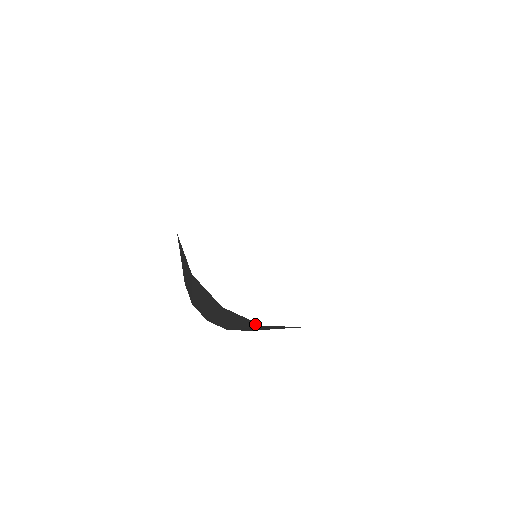
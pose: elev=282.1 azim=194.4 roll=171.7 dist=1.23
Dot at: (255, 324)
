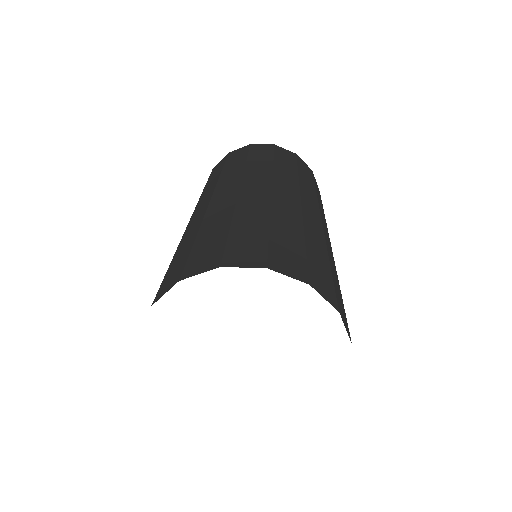
Dot at: occluded
